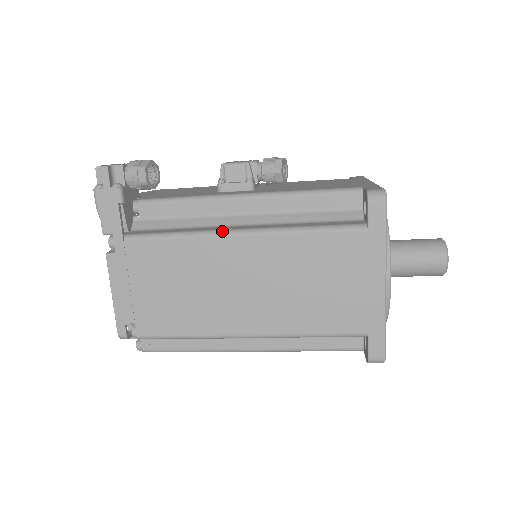
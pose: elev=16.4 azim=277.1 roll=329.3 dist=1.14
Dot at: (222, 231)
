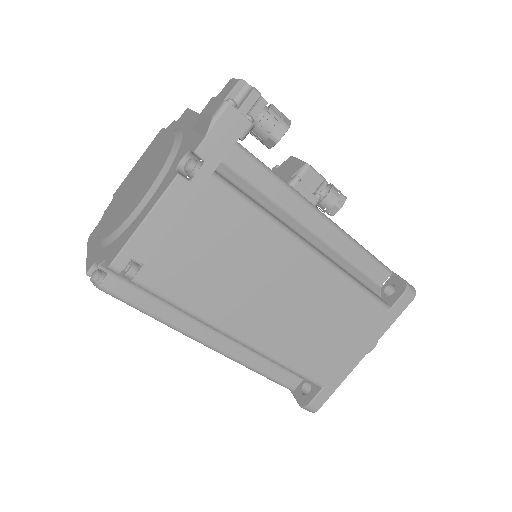
Dot at: (300, 237)
